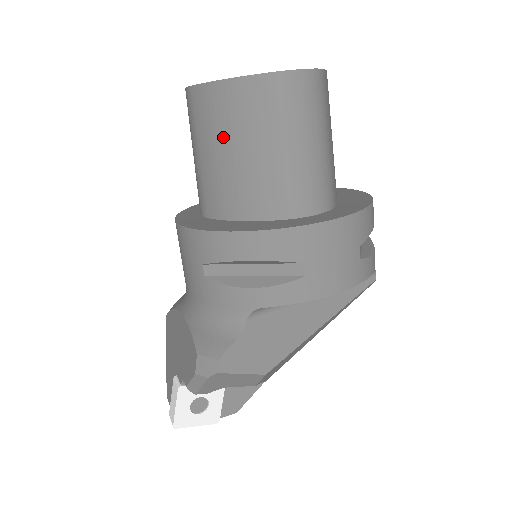
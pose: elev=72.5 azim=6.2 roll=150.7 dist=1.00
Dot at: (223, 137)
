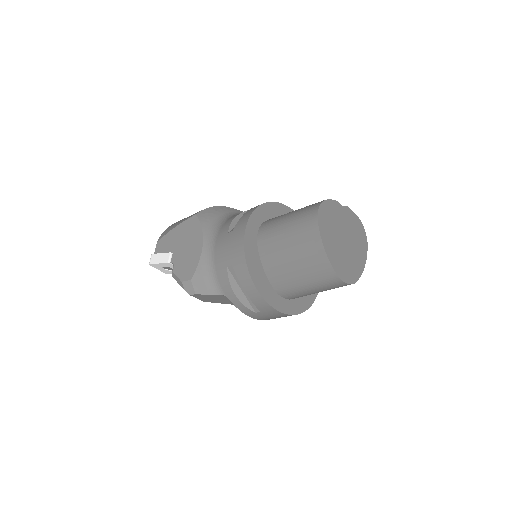
Dot at: (298, 253)
